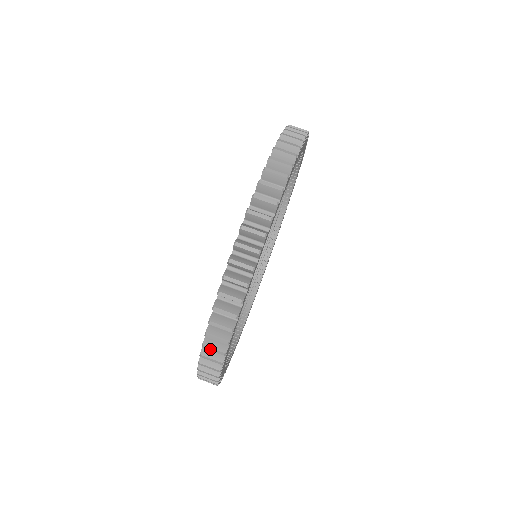
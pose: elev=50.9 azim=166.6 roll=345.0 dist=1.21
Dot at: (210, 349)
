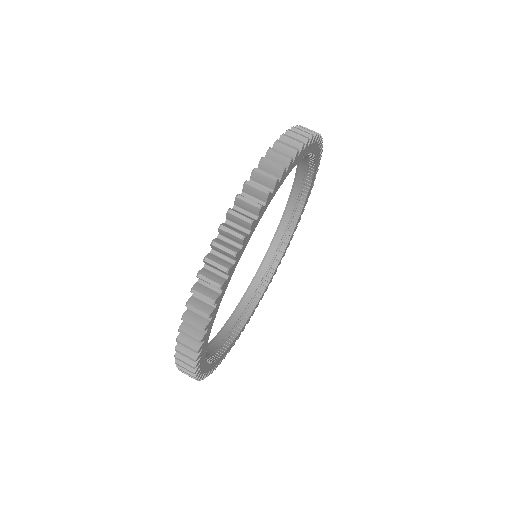
Dot at: (245, 199)
